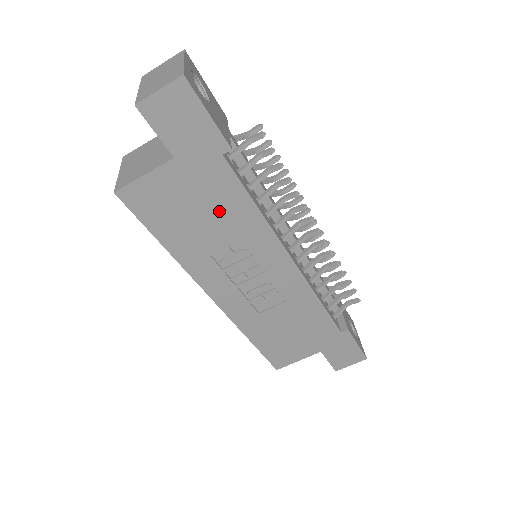
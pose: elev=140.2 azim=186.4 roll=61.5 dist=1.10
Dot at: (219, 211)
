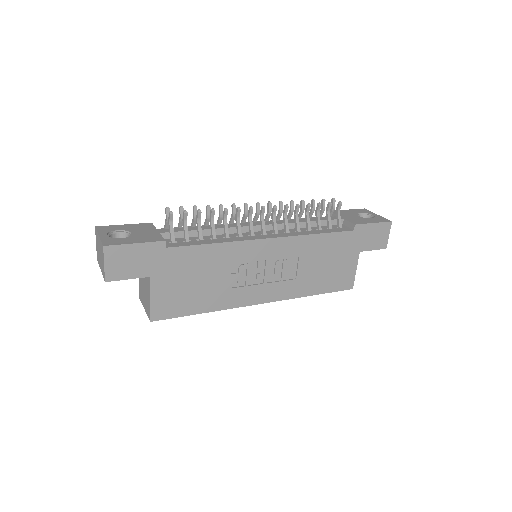
Dot at: (202, 268)
